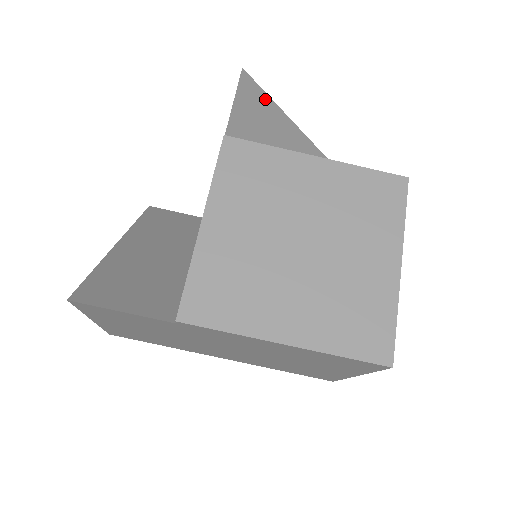
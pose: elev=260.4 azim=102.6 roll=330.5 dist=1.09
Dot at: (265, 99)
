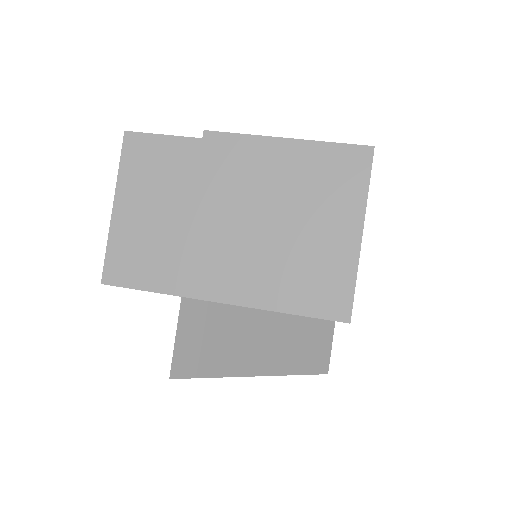
Dot at: occluded
